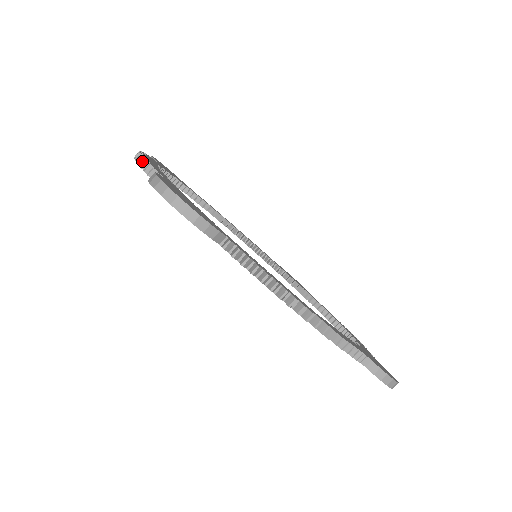
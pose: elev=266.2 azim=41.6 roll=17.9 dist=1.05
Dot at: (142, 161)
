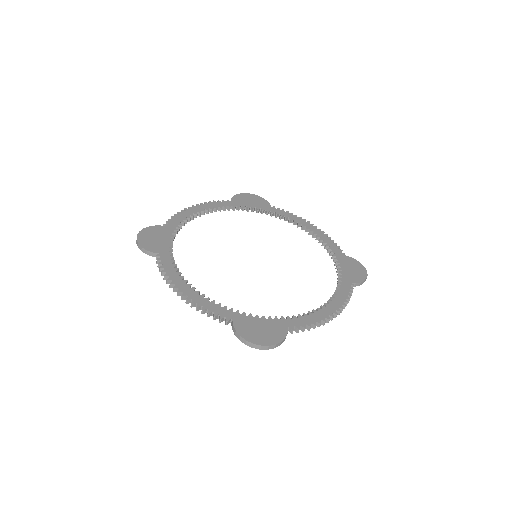
Dot at: (203, 312)
